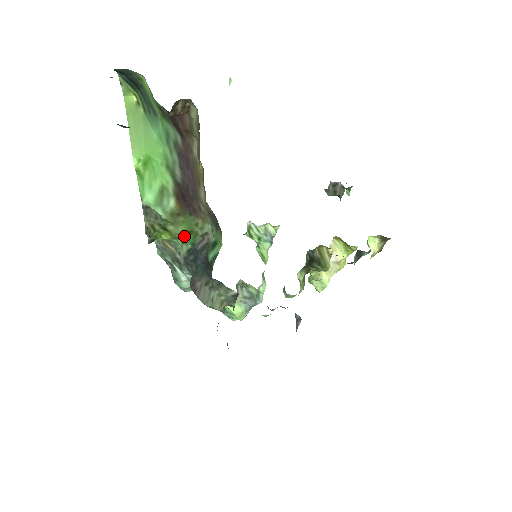
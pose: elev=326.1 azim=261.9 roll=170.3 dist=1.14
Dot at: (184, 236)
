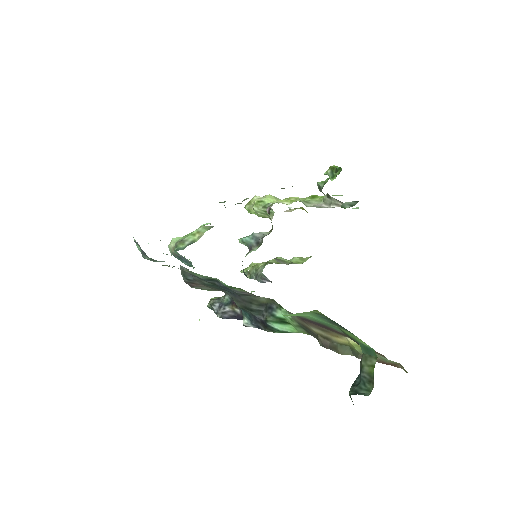
Dot at: occluded
